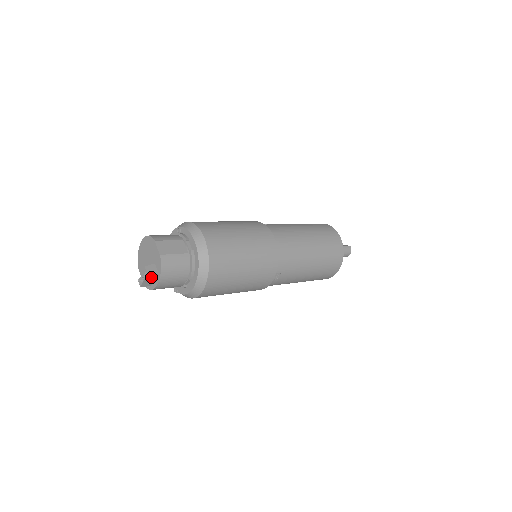
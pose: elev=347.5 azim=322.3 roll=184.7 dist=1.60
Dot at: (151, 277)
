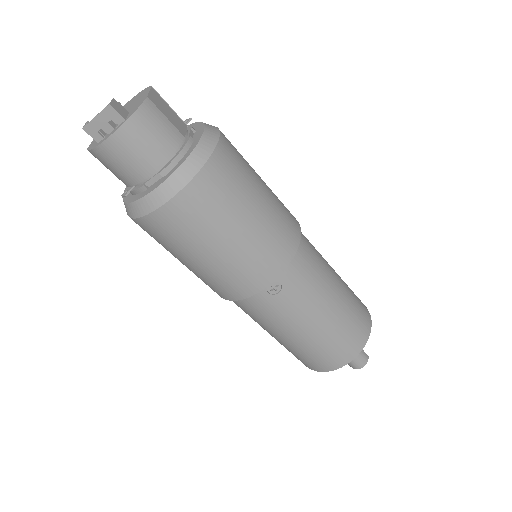
Dot at: (110, 119)
